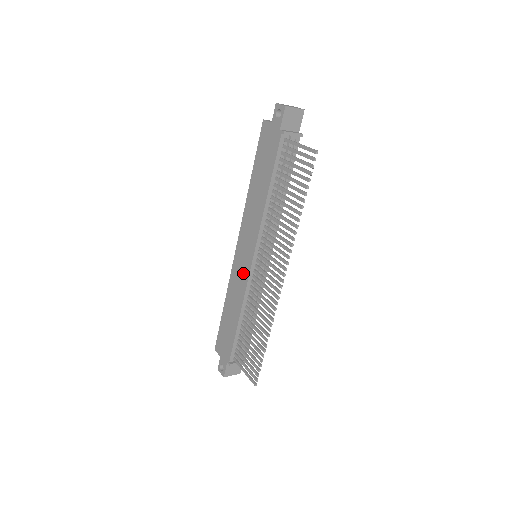
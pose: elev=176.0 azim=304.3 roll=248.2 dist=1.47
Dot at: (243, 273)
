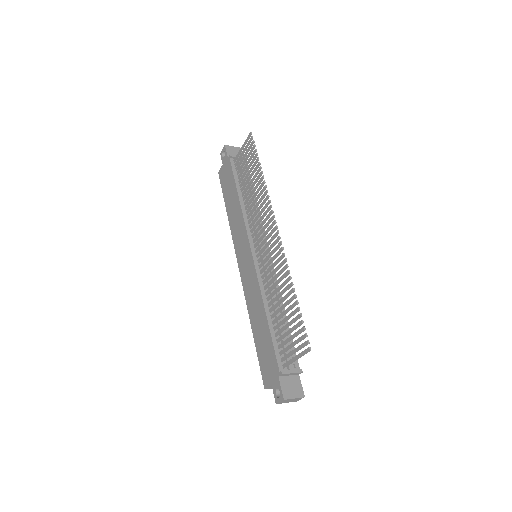
Dot at: (251, 273)
